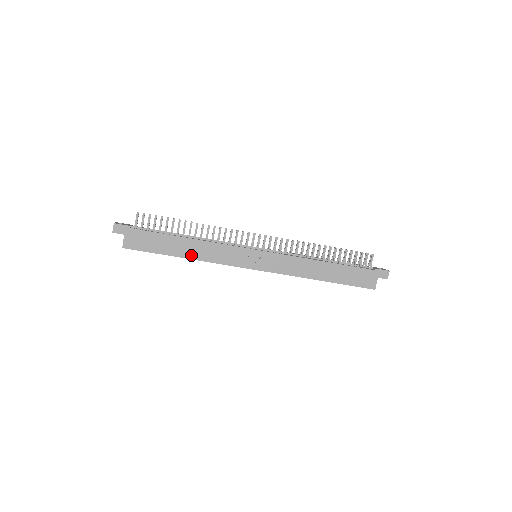
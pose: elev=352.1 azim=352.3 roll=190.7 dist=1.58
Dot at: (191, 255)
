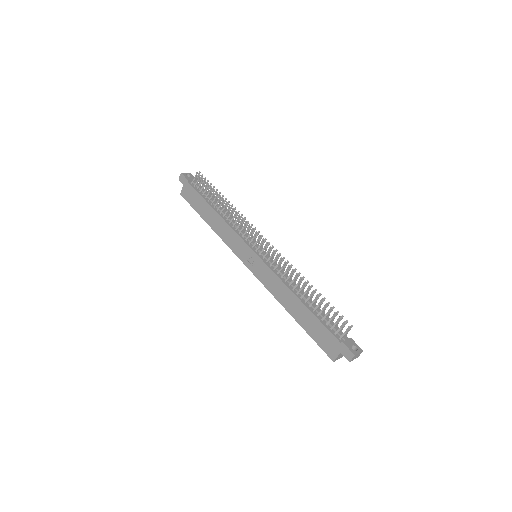
Dot at: (213, 225)
